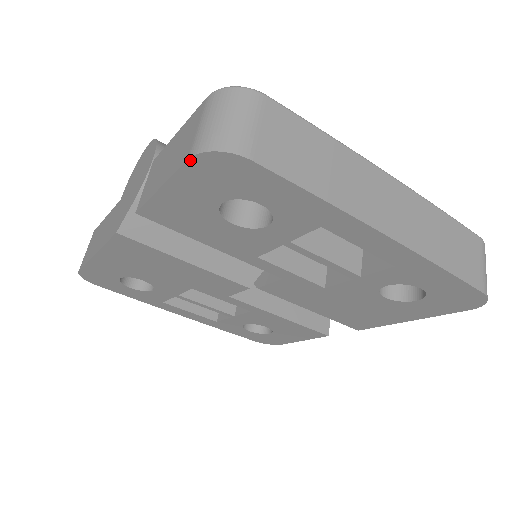
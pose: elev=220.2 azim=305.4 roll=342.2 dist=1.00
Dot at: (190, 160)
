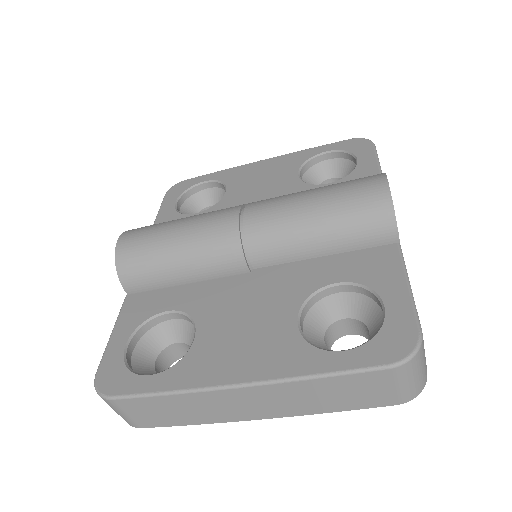
Dot at: occluded
